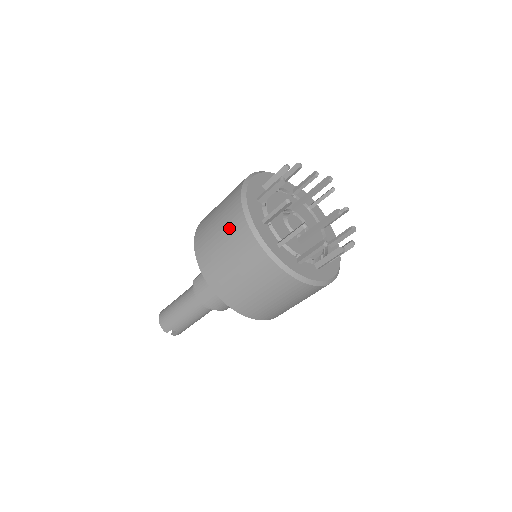
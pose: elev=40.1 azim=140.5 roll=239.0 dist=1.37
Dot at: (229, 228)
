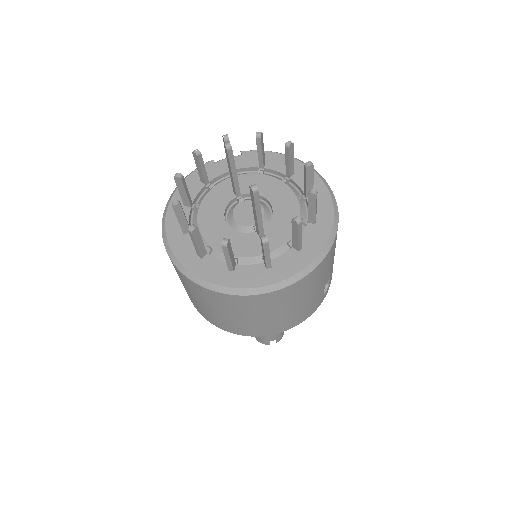
Dot at: (183, 282)
